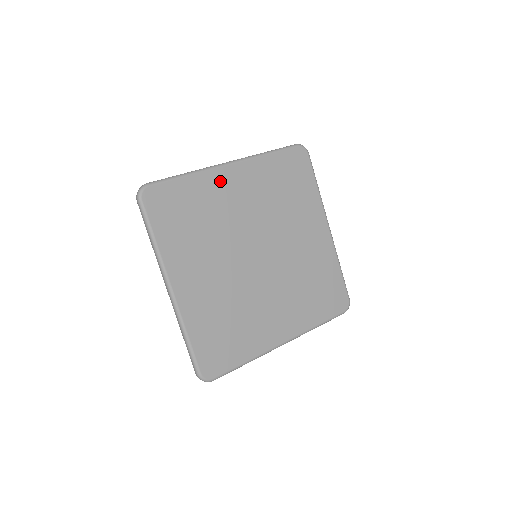
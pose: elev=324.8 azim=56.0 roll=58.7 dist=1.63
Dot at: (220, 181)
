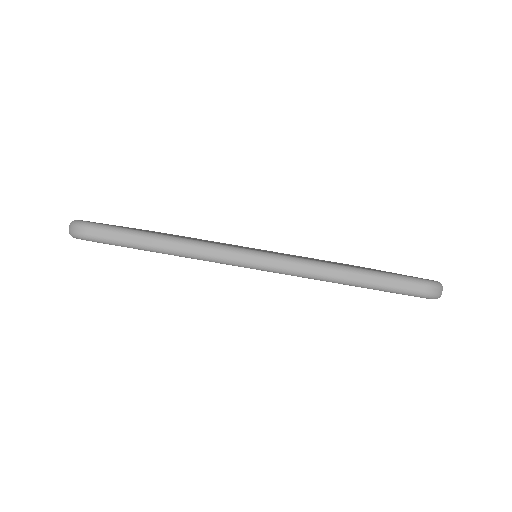
Dot at: occluded
